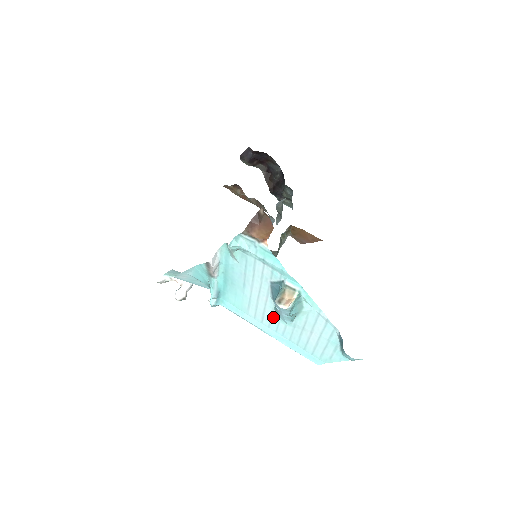
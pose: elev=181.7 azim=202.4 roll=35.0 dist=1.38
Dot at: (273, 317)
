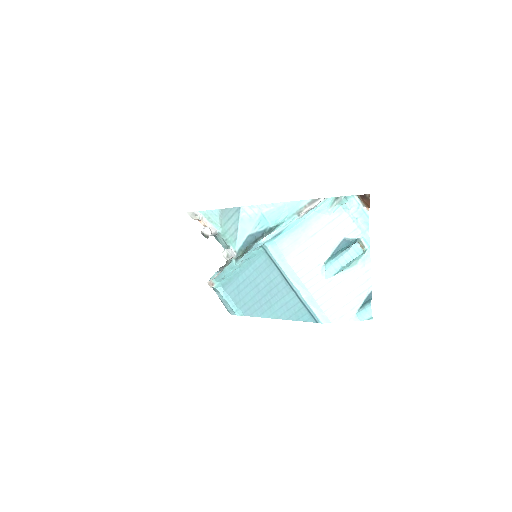
Dot at: (316, 269)
